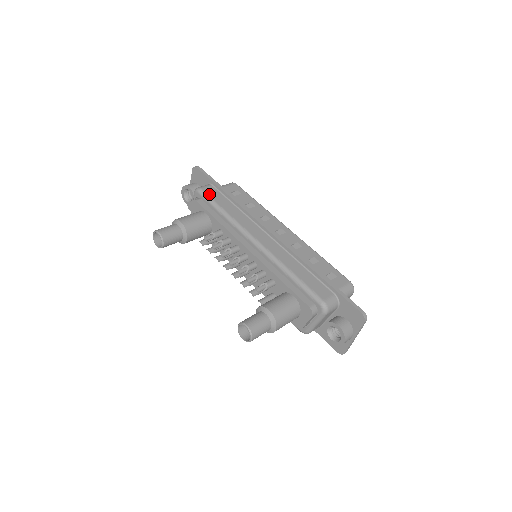
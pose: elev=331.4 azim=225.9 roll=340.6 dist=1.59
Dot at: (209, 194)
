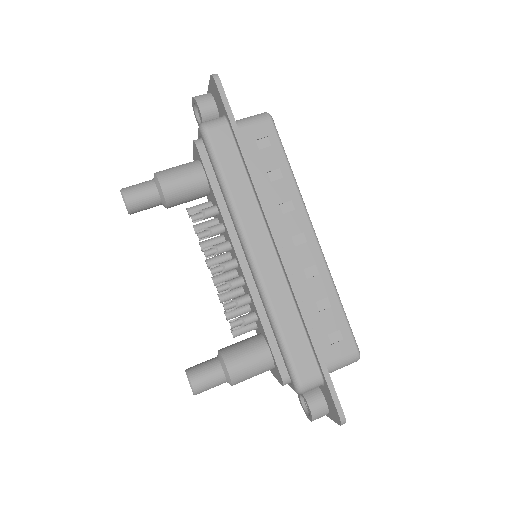
Dot at: (216, 145)
